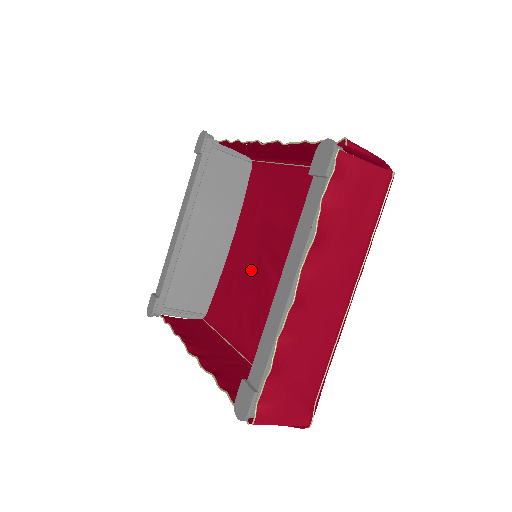
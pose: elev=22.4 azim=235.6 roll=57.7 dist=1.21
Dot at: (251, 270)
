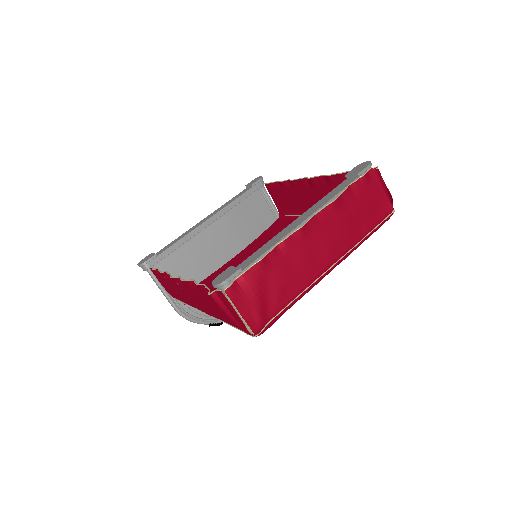
Dot at: occluded
